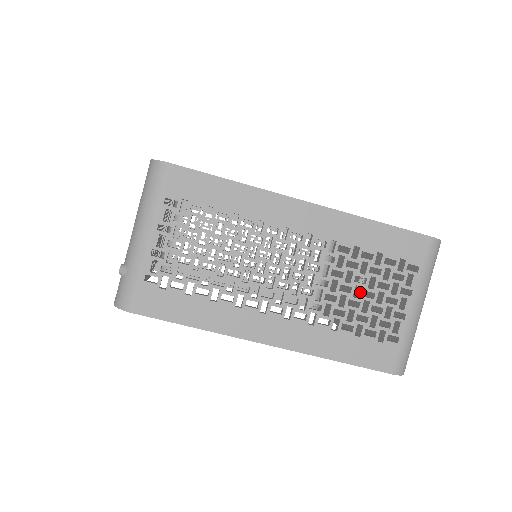
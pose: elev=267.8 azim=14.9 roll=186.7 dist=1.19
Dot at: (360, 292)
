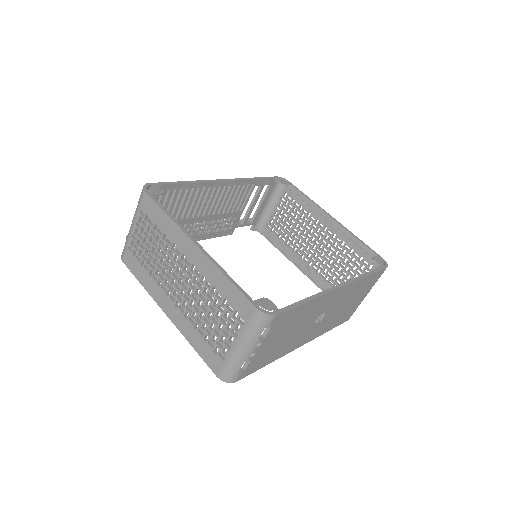
Dot at: (211, 316)
